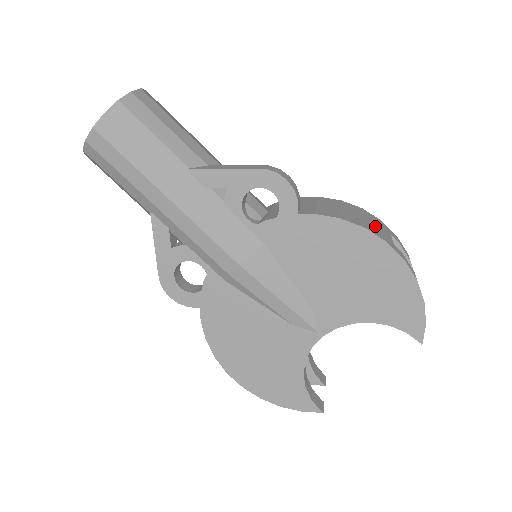
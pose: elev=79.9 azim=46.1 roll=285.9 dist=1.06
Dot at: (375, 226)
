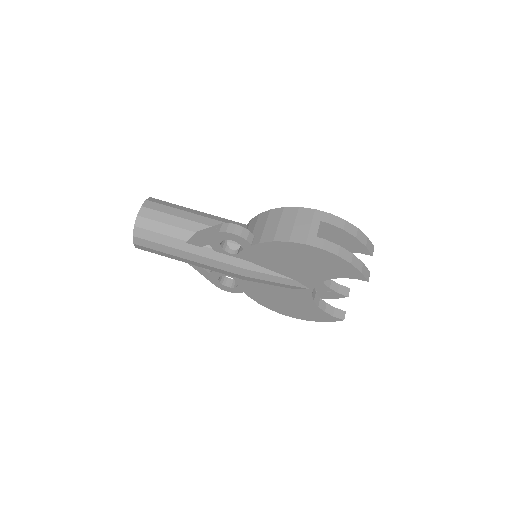
Dot at: (302, 228)
